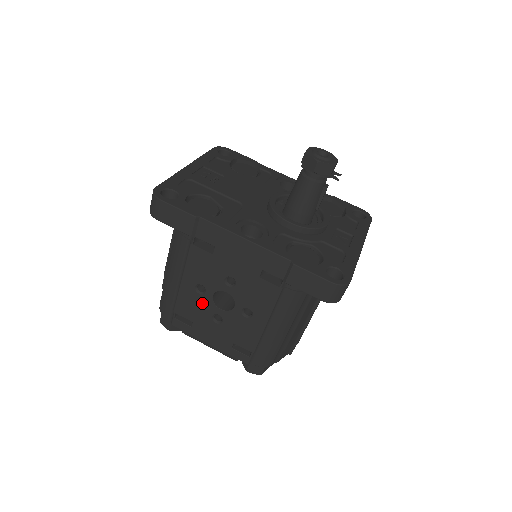
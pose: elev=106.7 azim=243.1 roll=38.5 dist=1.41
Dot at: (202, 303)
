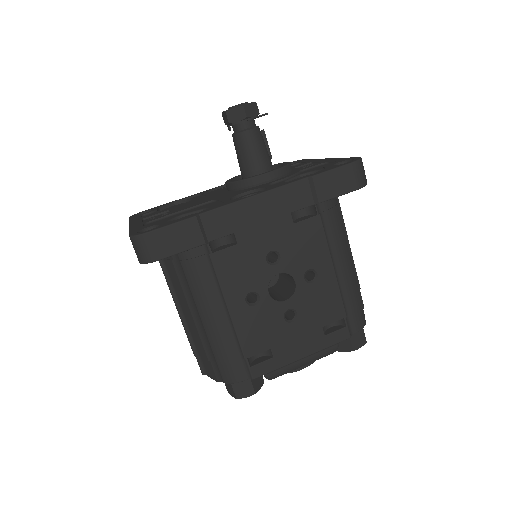
Dot at: (265, 314)
